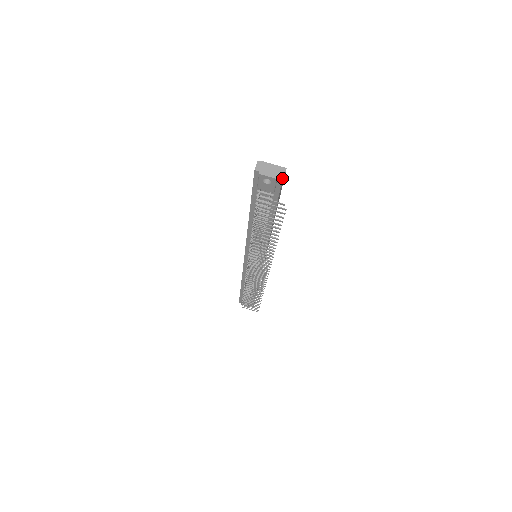
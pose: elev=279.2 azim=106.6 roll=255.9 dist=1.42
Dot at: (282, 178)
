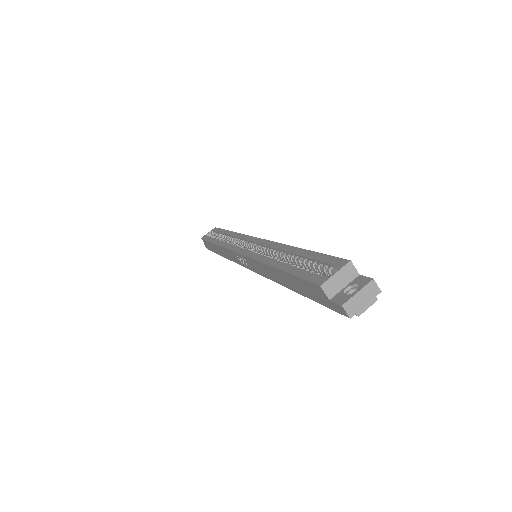
Dot at: (380, 292)
